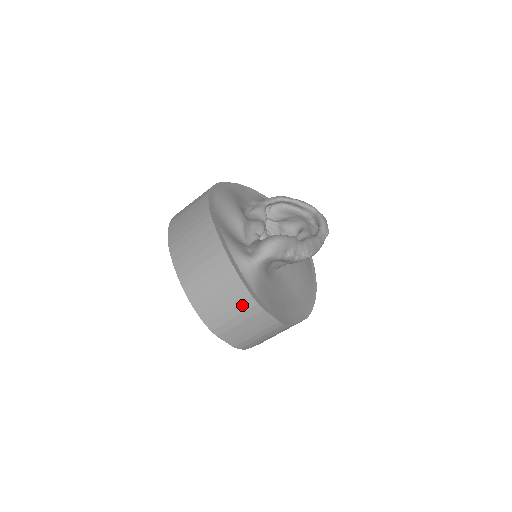
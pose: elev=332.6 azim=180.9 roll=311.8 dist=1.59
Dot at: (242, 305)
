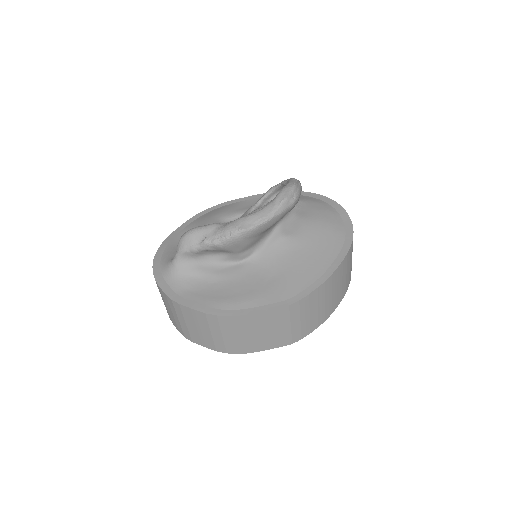
Dot at: (171, 305)
